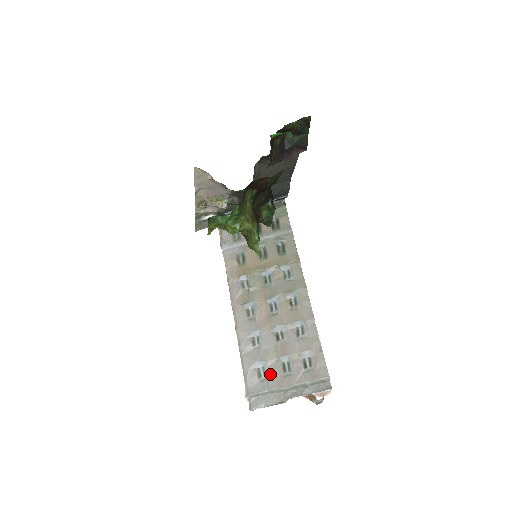
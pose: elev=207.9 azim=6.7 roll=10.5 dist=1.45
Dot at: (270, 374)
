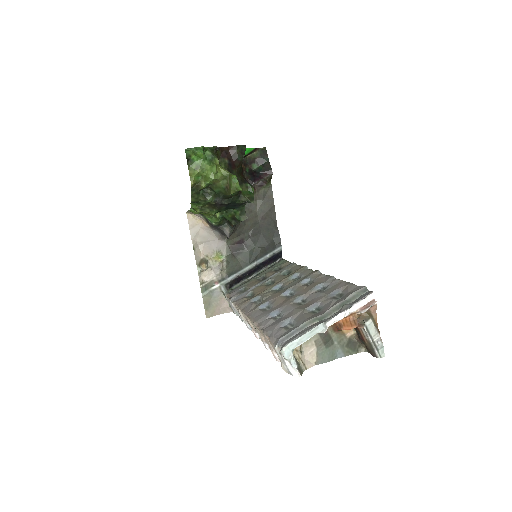
Dot at: (298, 320)
